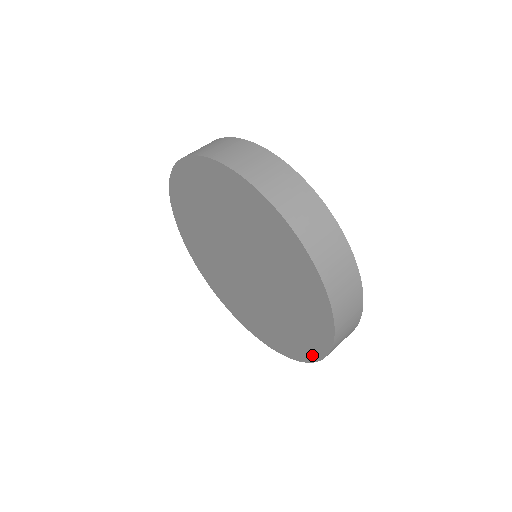
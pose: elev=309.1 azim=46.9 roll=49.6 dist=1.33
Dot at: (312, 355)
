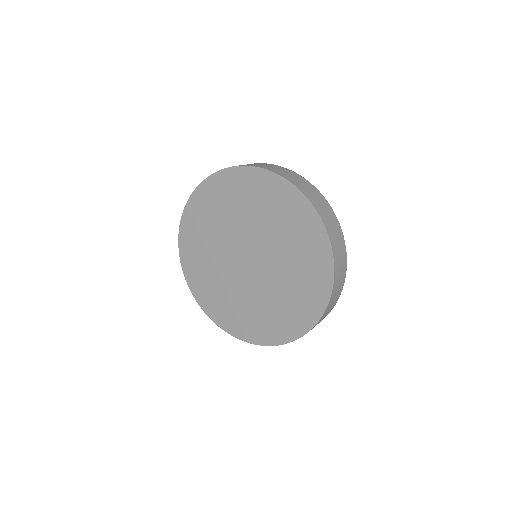
Dot at: (324, 297)
